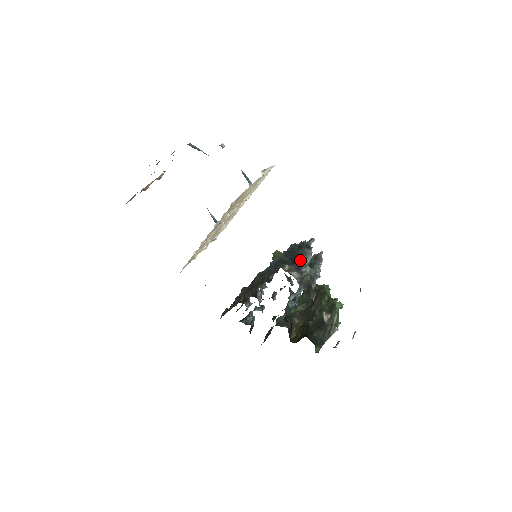
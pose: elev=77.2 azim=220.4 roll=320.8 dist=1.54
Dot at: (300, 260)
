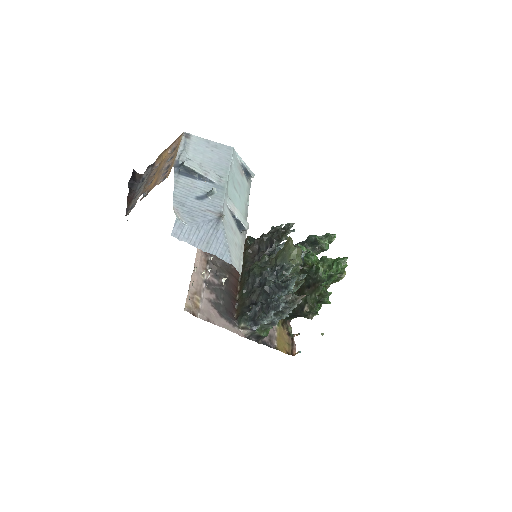
Dot at: (259, 320)
